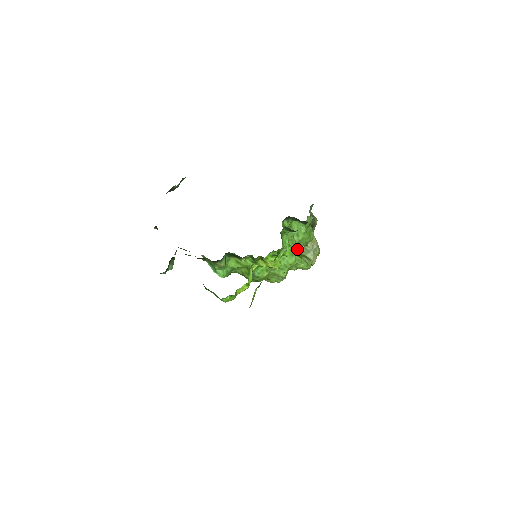
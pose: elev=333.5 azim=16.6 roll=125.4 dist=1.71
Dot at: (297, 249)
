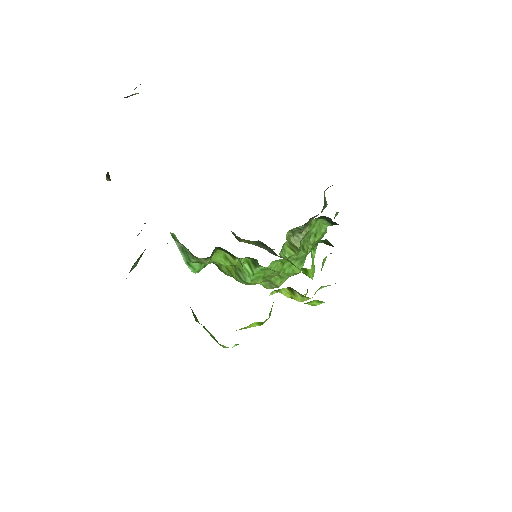
Dot at: occluded
